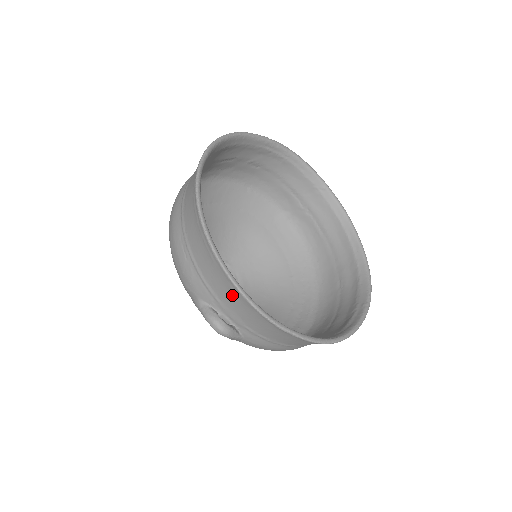
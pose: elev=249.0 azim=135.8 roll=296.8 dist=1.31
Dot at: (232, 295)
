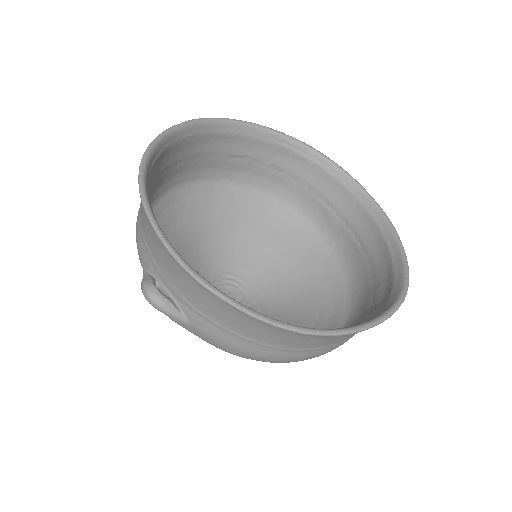
Dot at: (157, 246)
